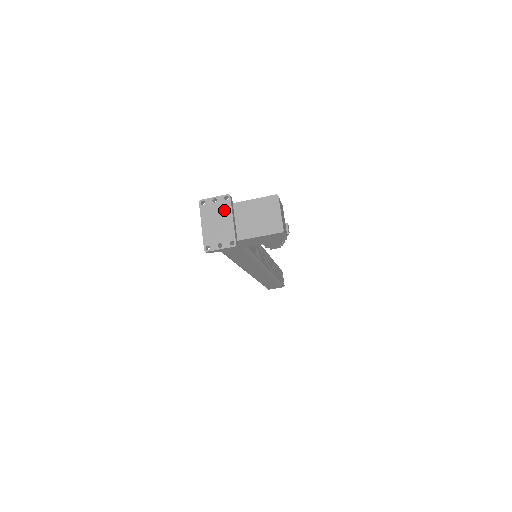
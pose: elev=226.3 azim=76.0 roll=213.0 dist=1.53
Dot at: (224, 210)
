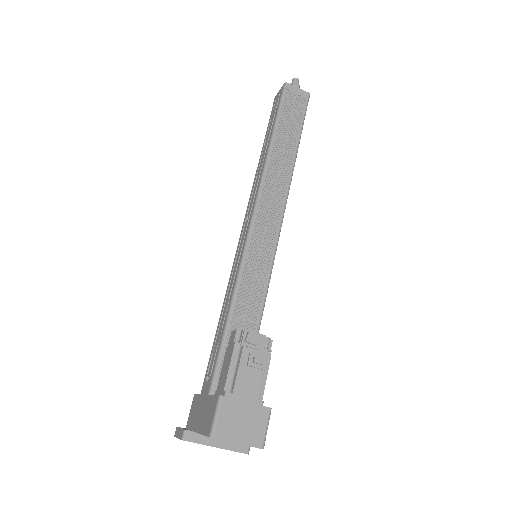
Dot at: occluded
